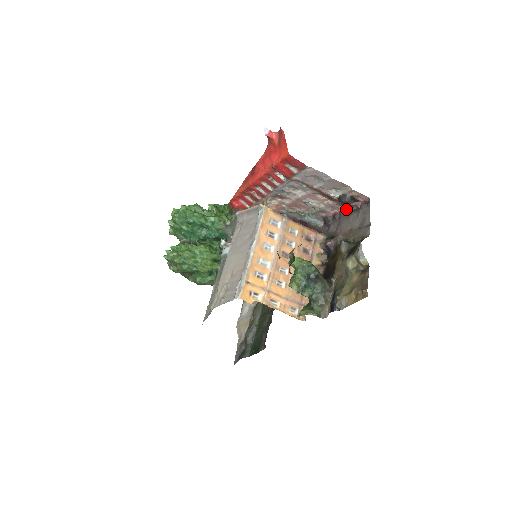
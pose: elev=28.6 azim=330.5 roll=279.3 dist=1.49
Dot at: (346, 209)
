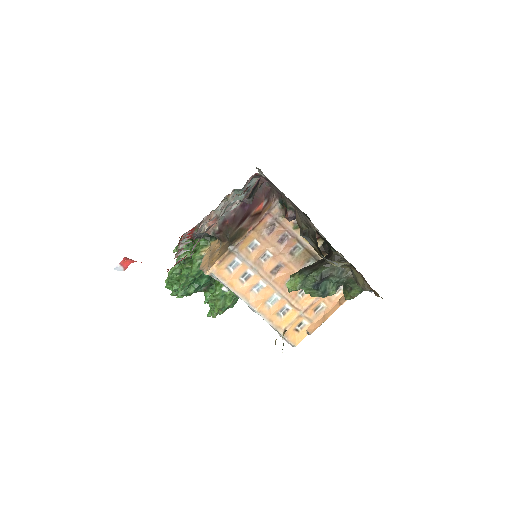
Dot at: occluded
